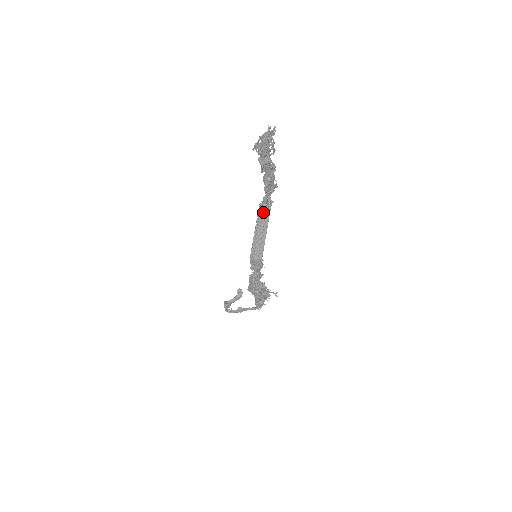
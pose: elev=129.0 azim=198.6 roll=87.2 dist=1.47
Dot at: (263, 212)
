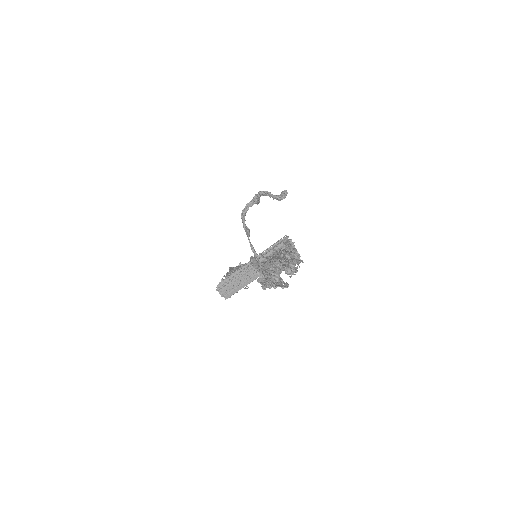
Dot at: occluded
